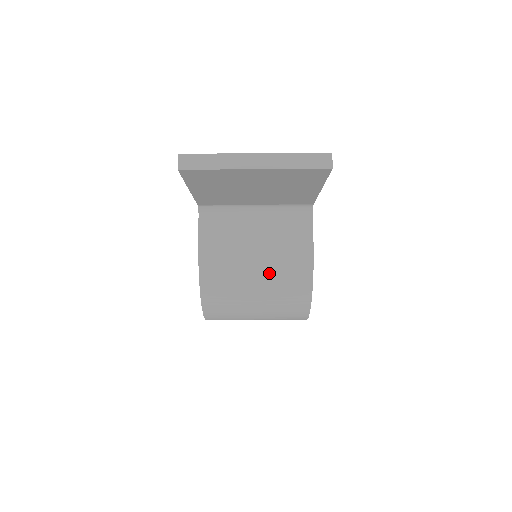
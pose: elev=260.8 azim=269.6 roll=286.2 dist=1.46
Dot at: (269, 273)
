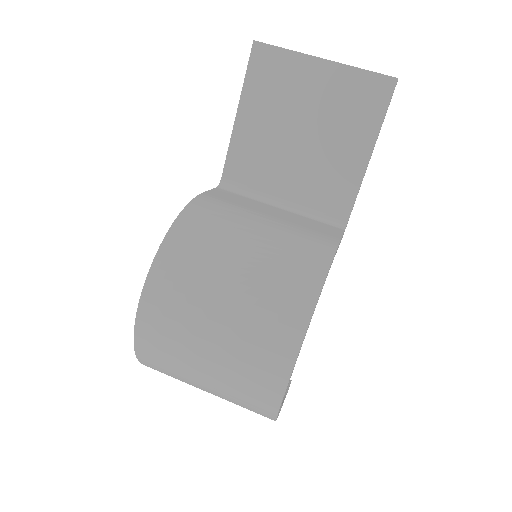
Dot at: (274, 237)
